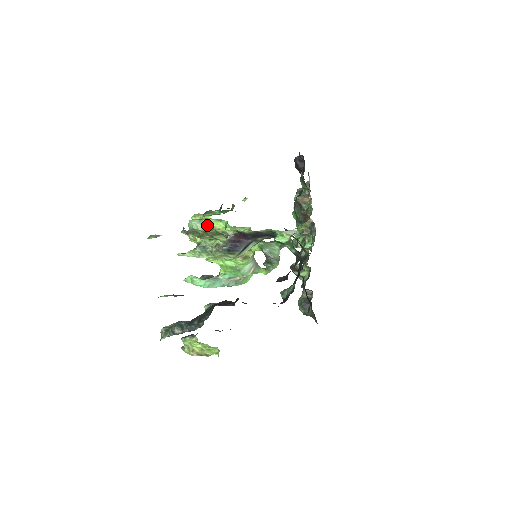
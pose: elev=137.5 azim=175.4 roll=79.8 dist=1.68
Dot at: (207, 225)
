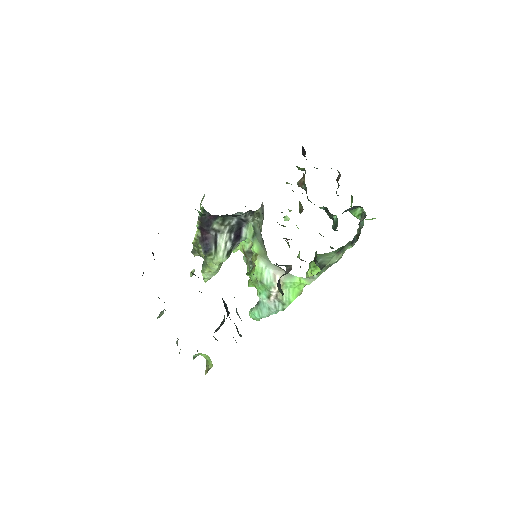
Dot at: (242, 252)
